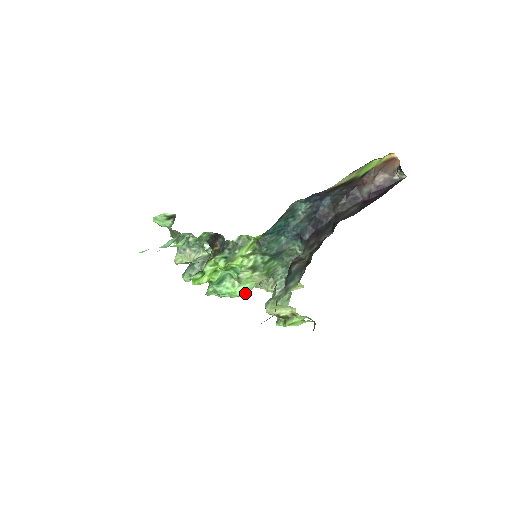
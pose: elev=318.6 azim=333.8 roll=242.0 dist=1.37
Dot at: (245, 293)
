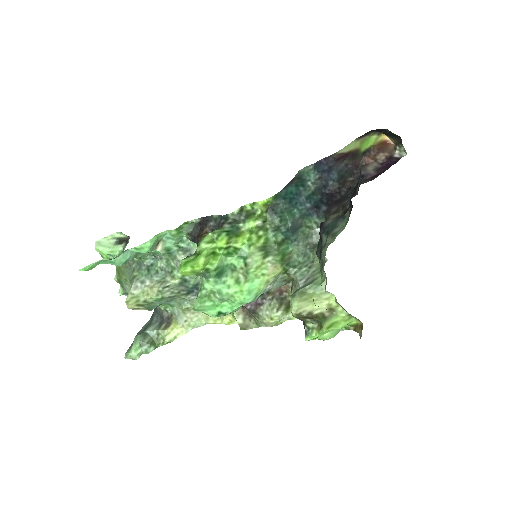
Dot at: (254, 296)
